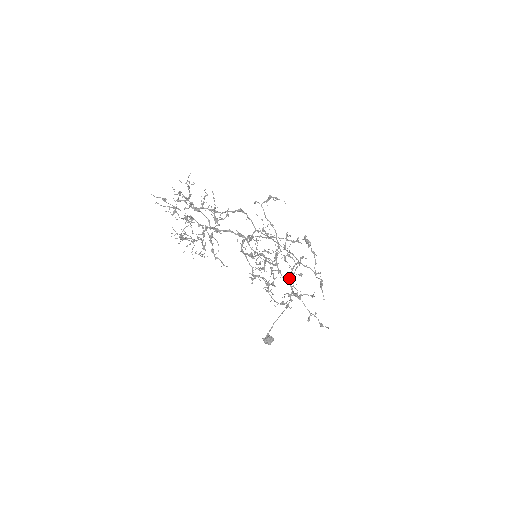
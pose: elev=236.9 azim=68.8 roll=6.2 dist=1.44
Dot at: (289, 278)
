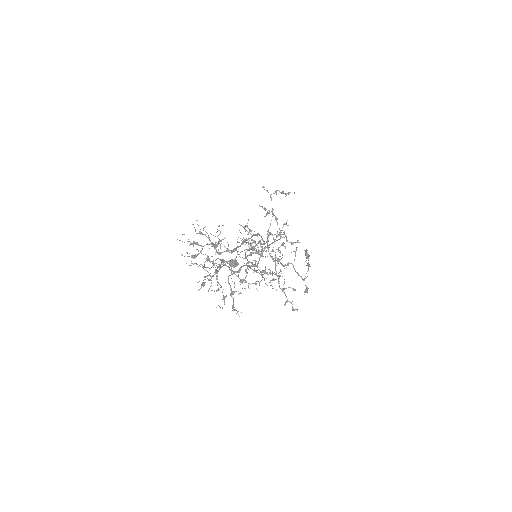
Dot at: (276, 260)
